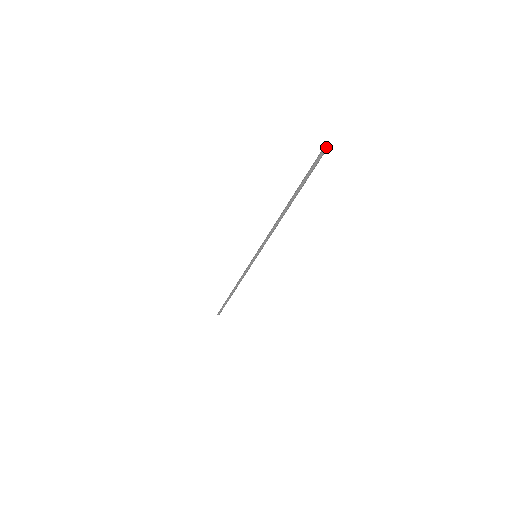
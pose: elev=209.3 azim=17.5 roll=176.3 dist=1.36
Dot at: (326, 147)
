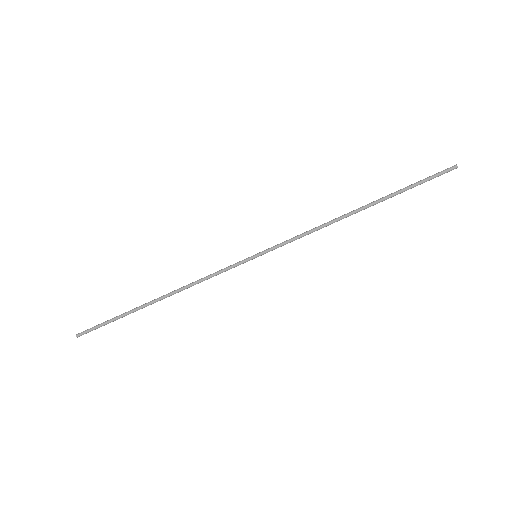
Dot at: occluded
